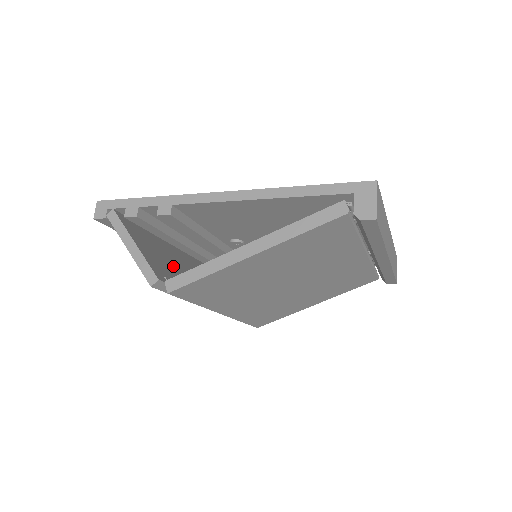
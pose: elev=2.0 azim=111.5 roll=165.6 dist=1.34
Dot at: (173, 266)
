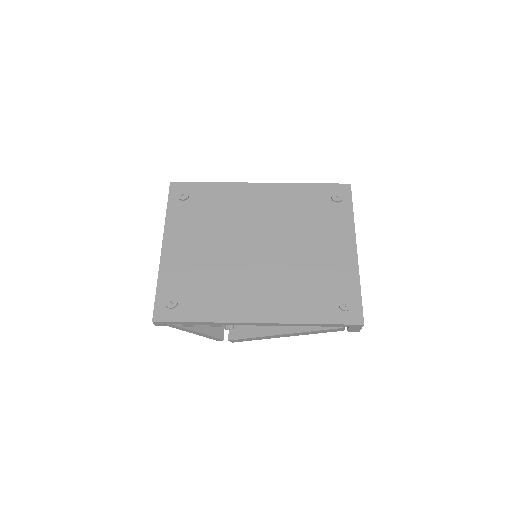
Dot at: occluded
